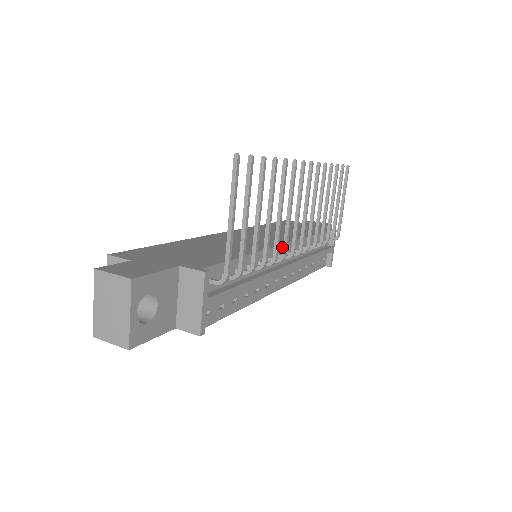
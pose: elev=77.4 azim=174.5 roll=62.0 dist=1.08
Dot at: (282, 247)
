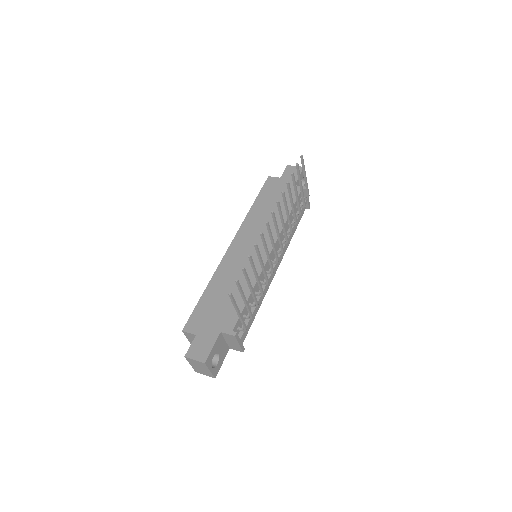
Dot at: (270, 255)
